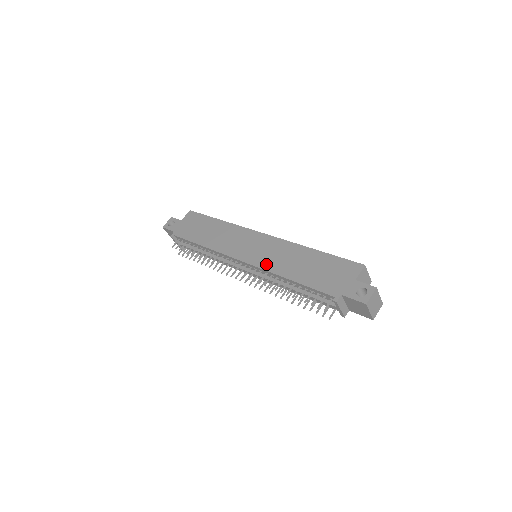
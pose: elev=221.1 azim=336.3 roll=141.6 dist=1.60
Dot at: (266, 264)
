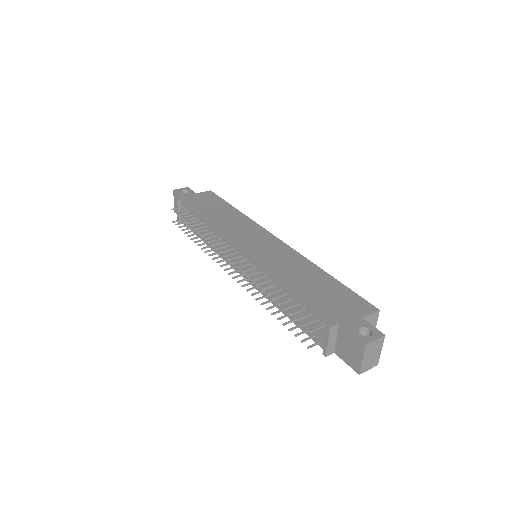
Dot at: (266, 261)
